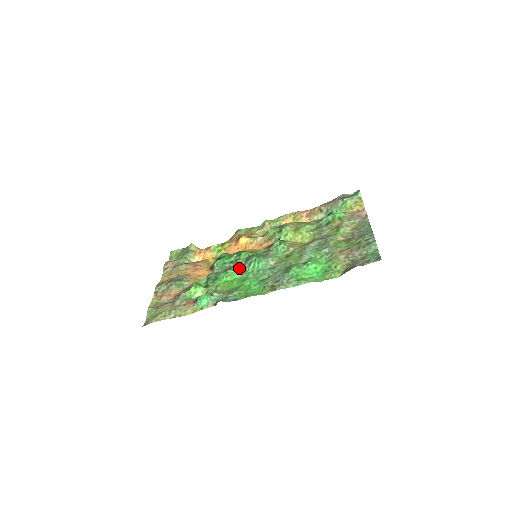
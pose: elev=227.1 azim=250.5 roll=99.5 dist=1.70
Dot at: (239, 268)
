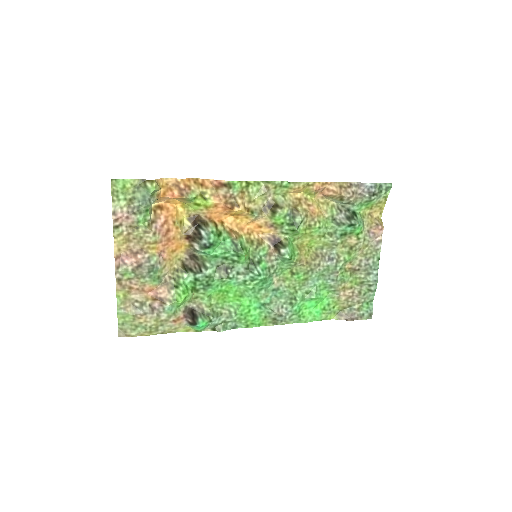
Dot at: (238, 278)
